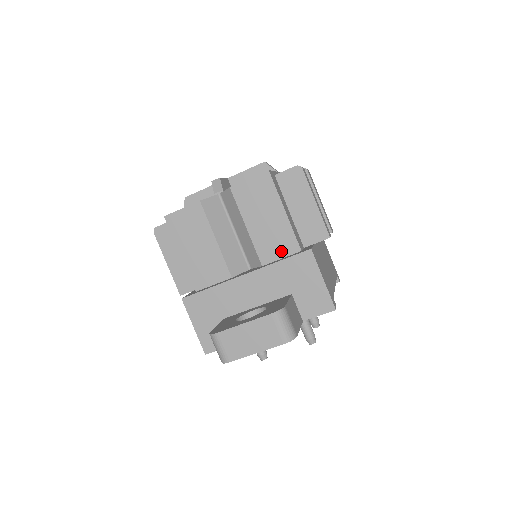
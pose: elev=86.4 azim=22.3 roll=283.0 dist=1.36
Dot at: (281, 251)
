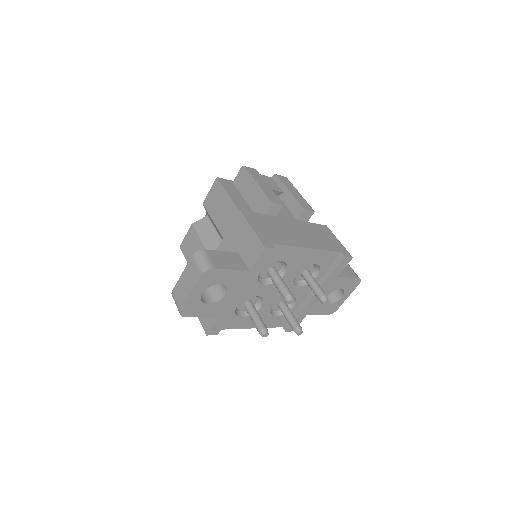
Dot at: occluded
